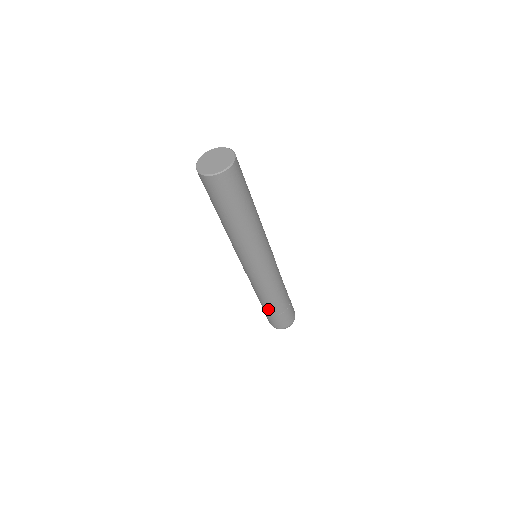
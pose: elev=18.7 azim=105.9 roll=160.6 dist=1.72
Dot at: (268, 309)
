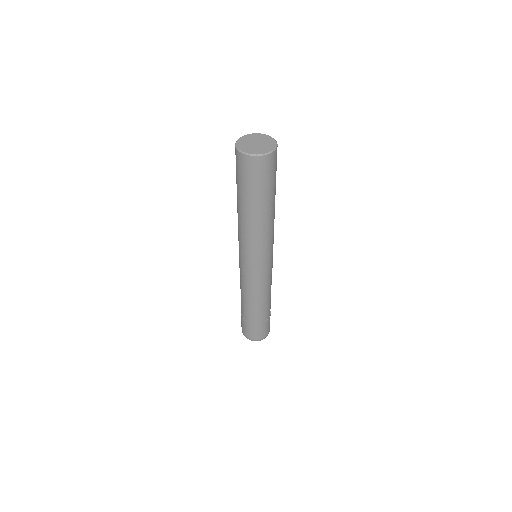
Dot at: (251, 316)
